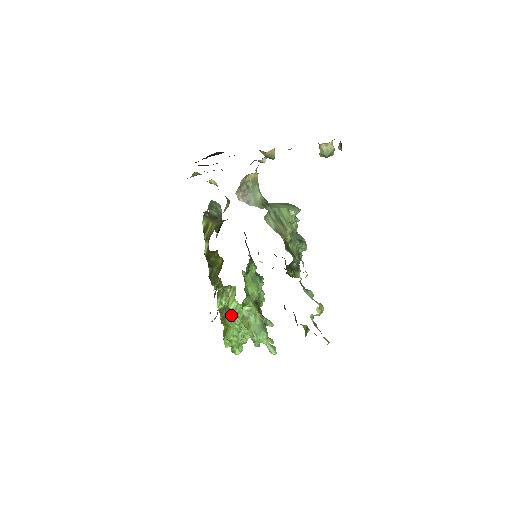
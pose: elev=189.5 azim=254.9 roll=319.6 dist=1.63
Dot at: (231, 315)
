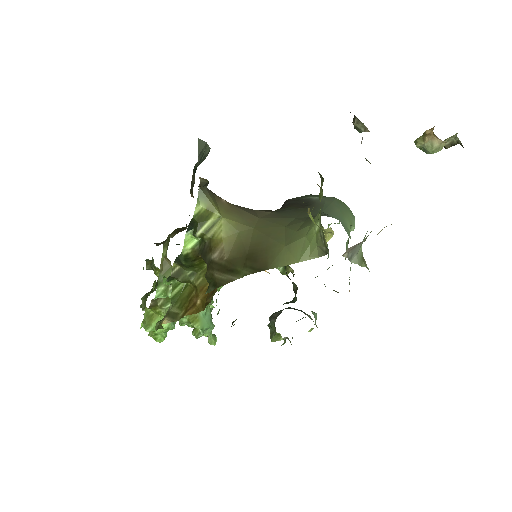
Dot at: occluded
